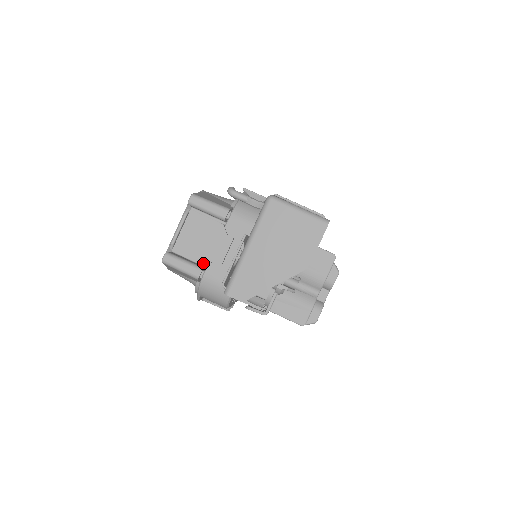
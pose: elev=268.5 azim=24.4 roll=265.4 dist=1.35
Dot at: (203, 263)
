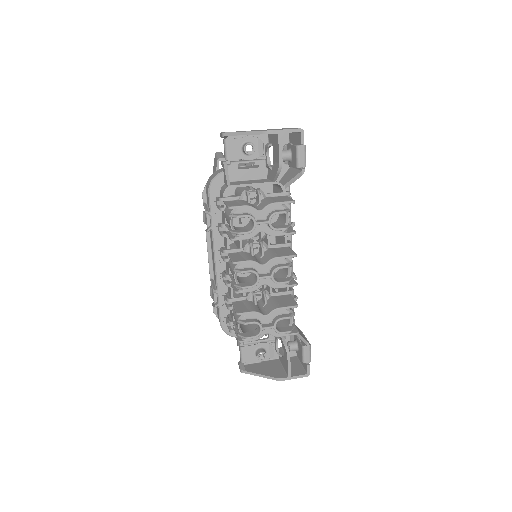
Dot at: occluded
